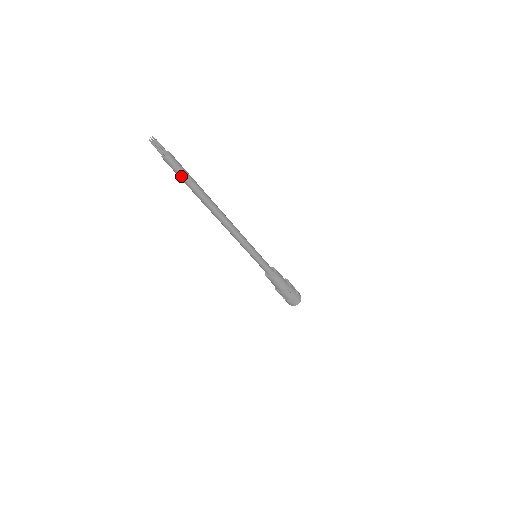
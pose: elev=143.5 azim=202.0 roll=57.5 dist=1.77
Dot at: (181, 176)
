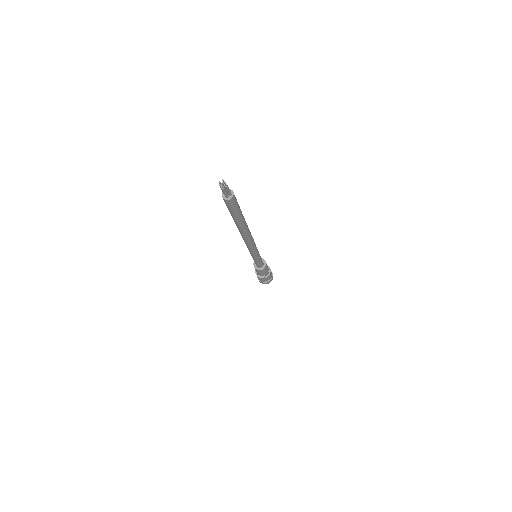
Dot at: (237, 211)
